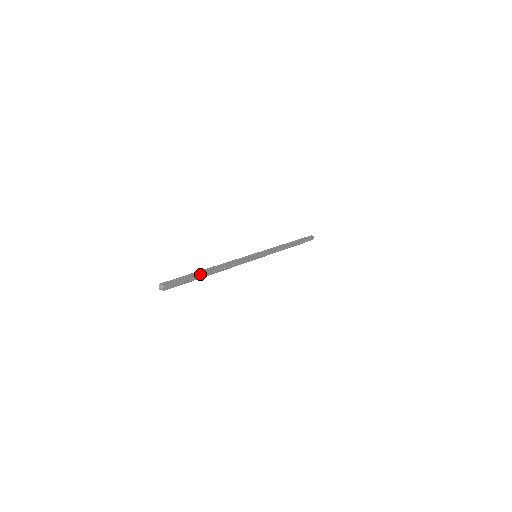
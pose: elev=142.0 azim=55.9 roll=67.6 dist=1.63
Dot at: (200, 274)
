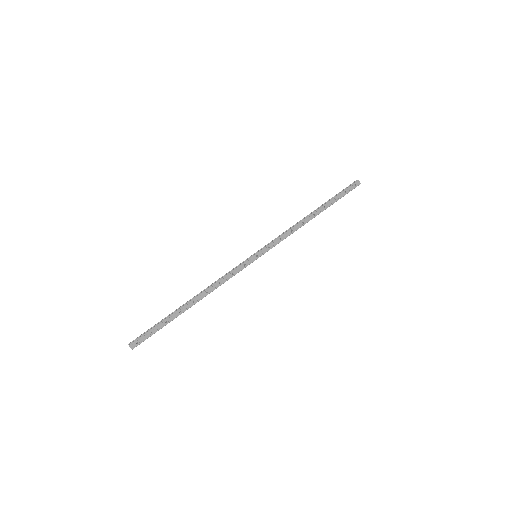
Dot at: (173, 314)
